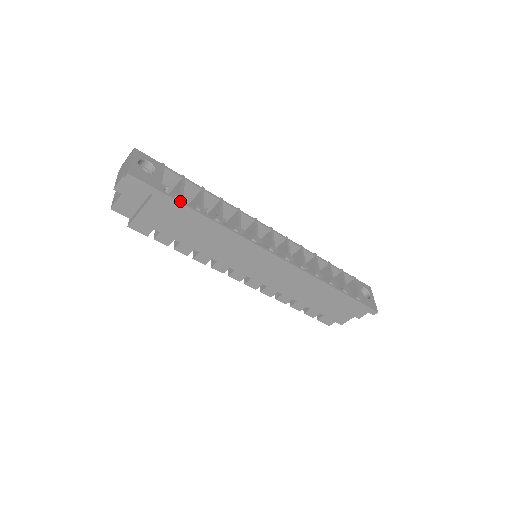
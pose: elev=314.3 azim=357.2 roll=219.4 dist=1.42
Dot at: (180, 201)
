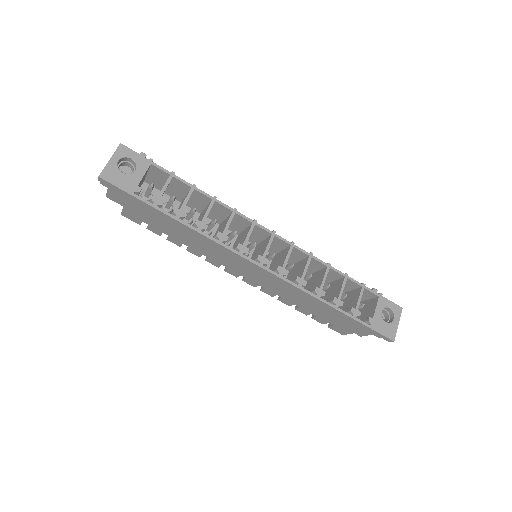
Dot at: (153, 205)
